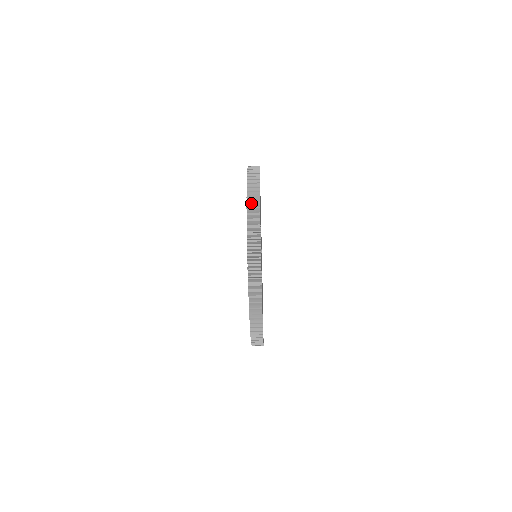
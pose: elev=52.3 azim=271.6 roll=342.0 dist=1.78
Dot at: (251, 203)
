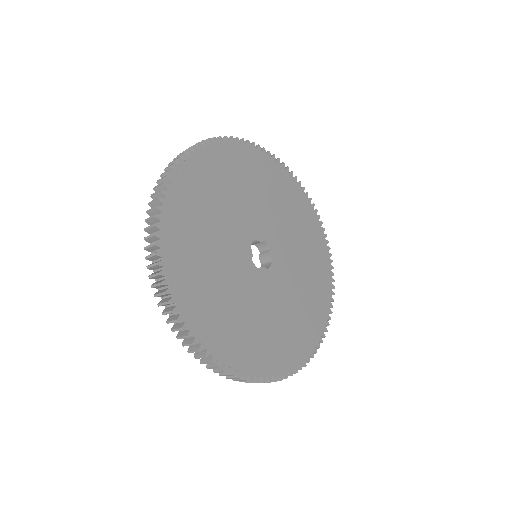
Dot at: (149, 258)
